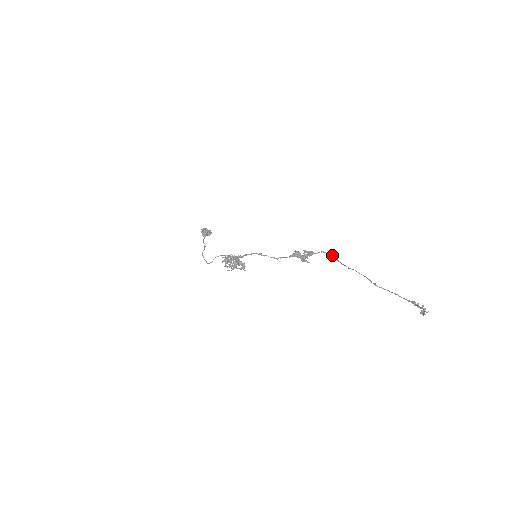
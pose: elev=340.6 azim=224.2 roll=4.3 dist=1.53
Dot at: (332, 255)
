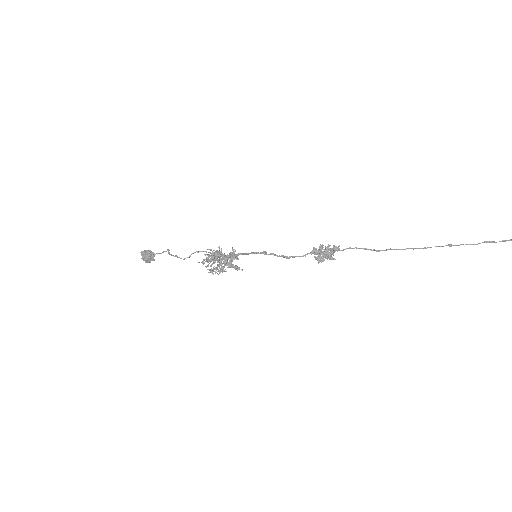
Dot at: (366, 248)
